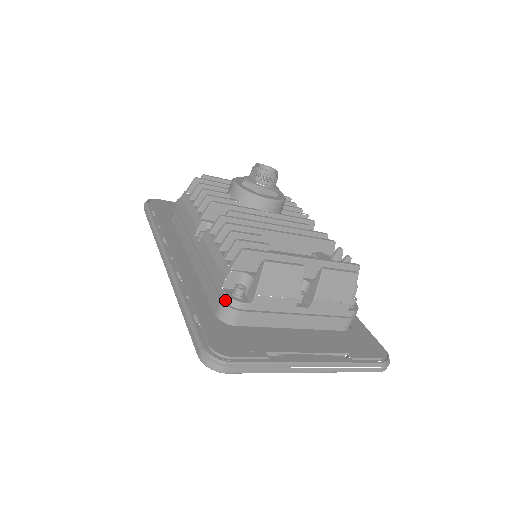
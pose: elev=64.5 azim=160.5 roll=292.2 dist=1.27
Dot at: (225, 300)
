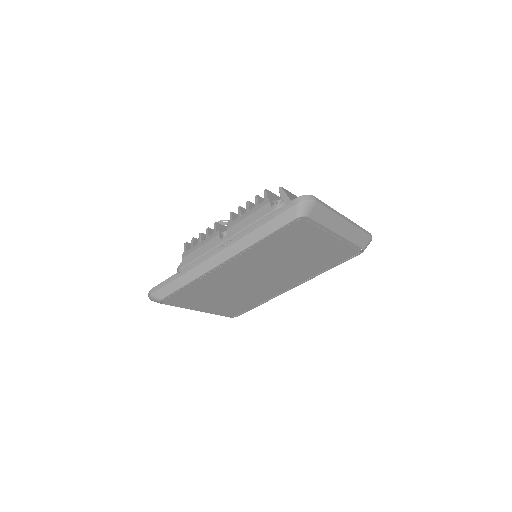
Dot at: (278, 206)
